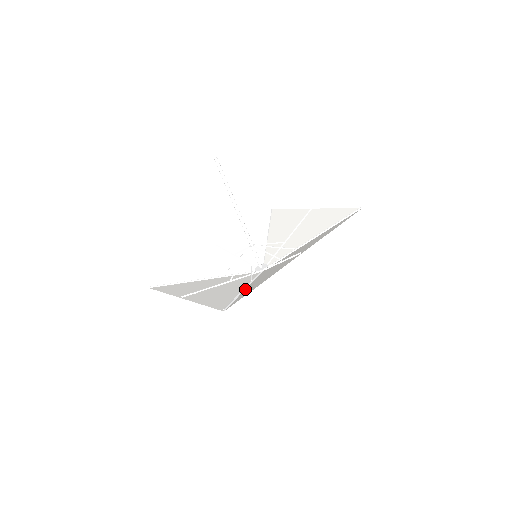
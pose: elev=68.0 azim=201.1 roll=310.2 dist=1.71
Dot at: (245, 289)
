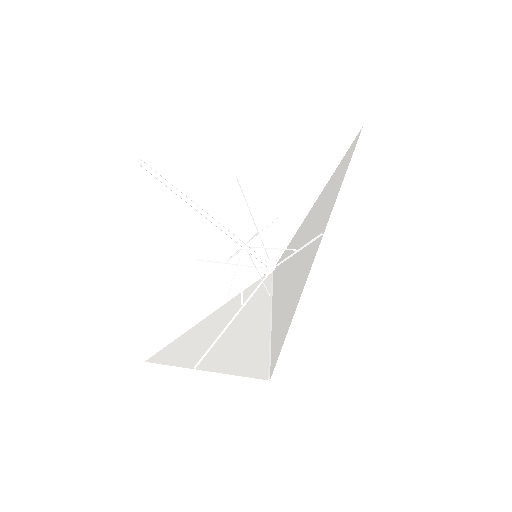
Dot at: (271, 316)
